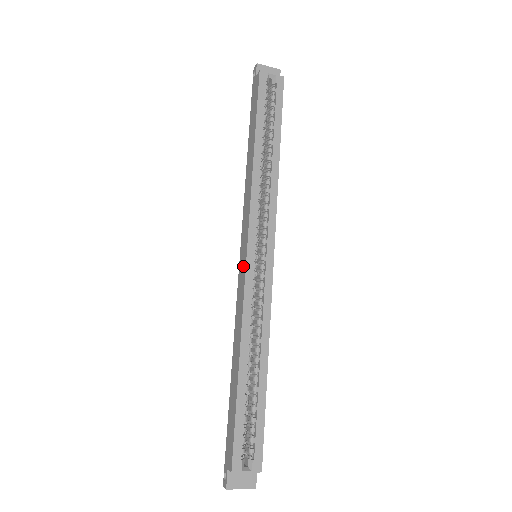
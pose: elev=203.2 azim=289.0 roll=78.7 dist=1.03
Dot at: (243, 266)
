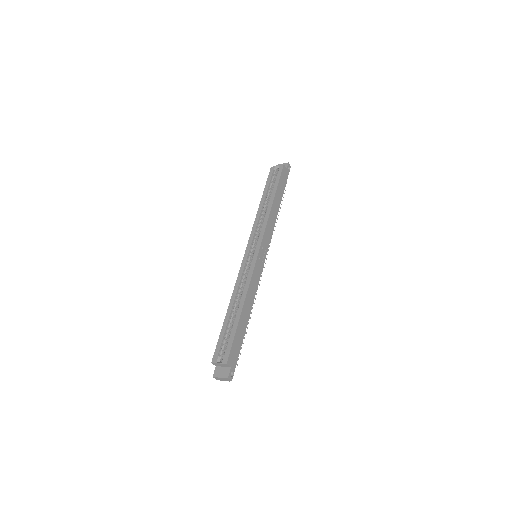
Dot at: occluded
